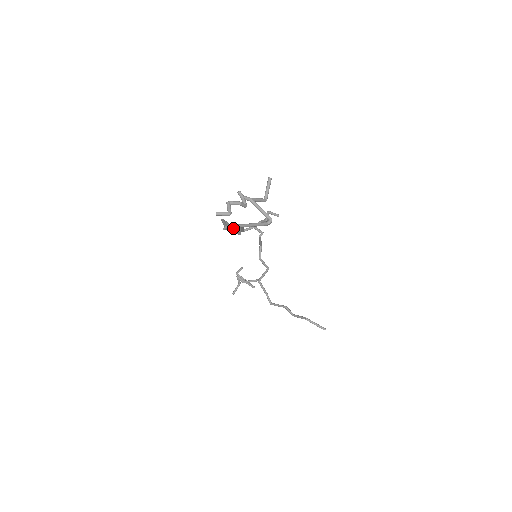
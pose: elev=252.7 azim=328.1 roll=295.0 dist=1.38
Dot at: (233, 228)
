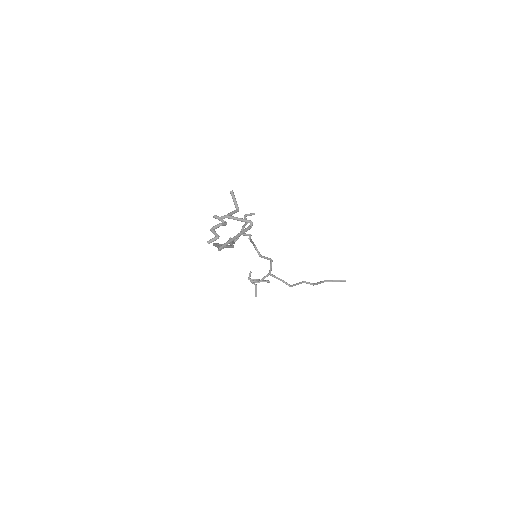
Dot at: occluded
